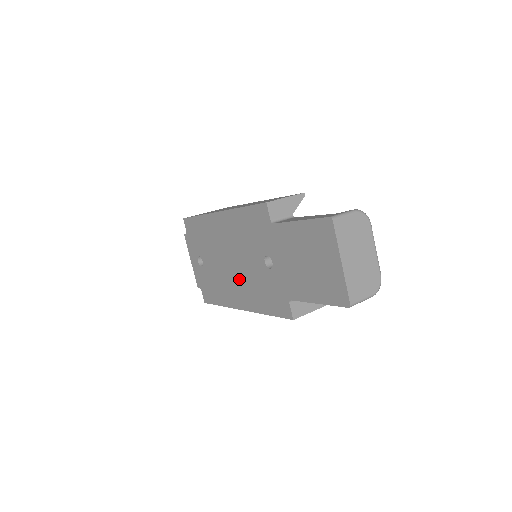
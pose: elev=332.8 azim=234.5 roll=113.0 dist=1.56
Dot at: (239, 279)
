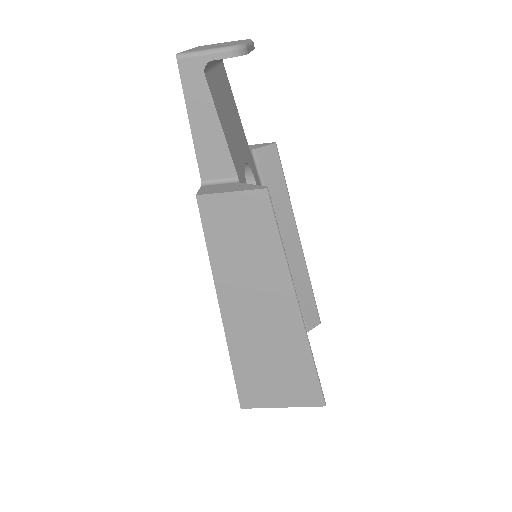
Dot at: occluded
